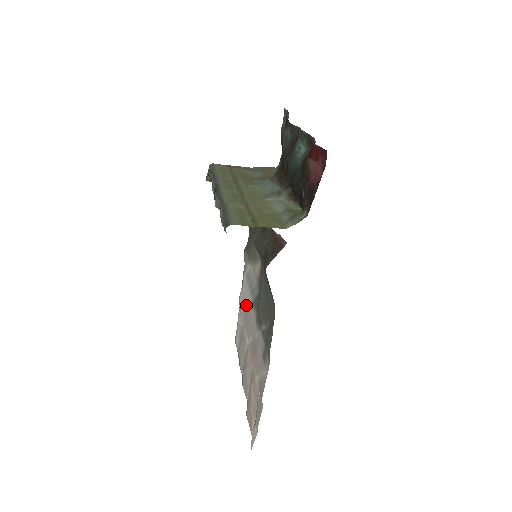
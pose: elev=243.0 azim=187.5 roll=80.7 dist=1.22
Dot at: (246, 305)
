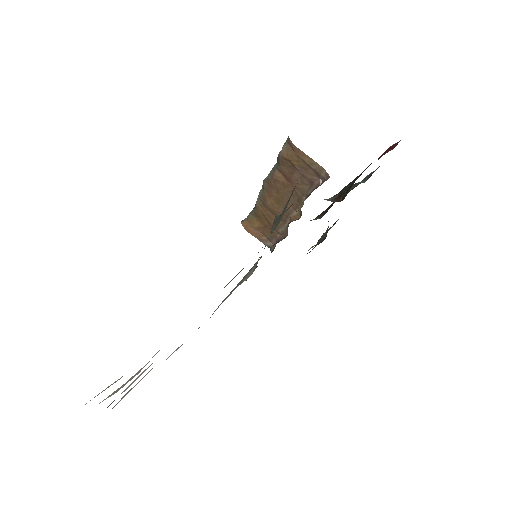
Dot at: occluded
